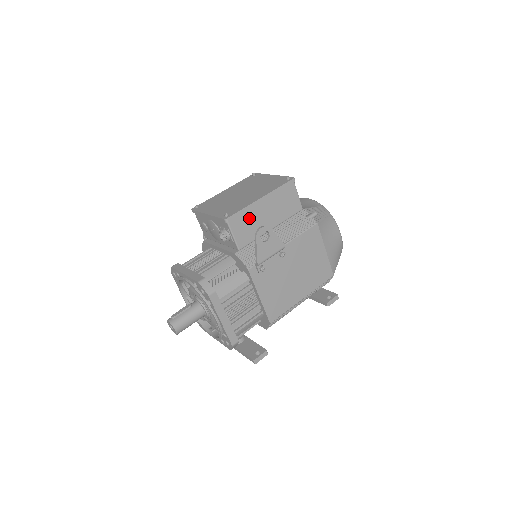
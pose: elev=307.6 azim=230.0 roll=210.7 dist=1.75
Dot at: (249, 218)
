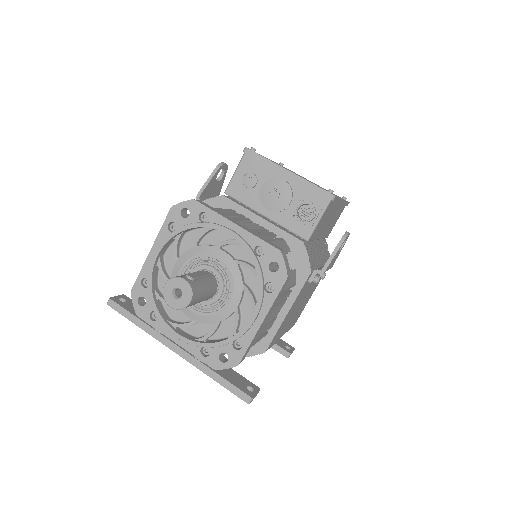
Dot at: (330, 212)
